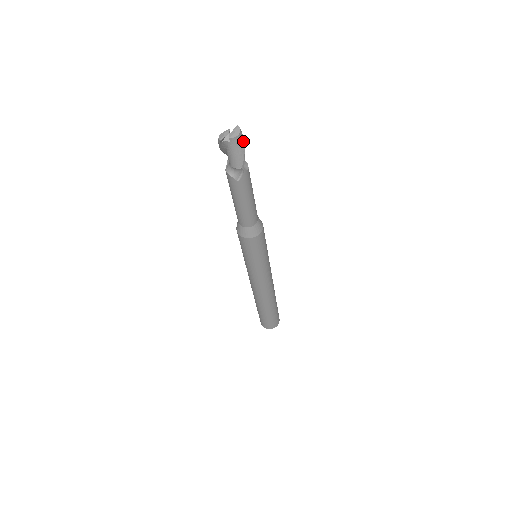
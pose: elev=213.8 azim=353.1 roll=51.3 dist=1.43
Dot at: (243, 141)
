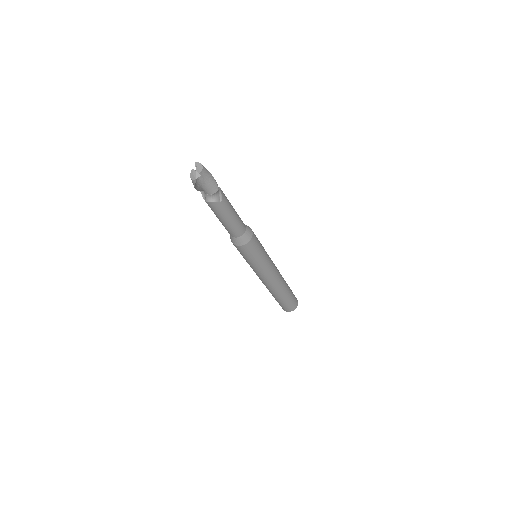
Dot at: (207, 170)
